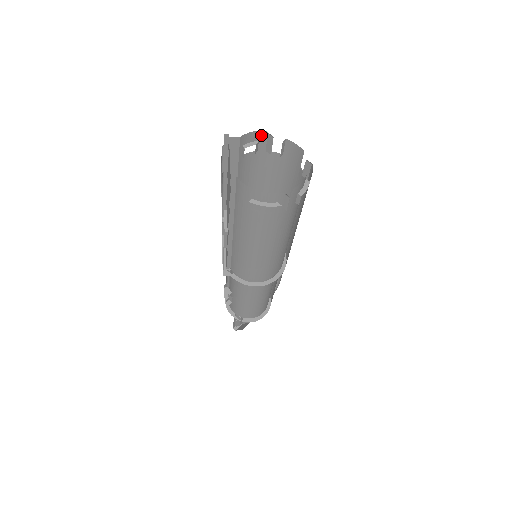
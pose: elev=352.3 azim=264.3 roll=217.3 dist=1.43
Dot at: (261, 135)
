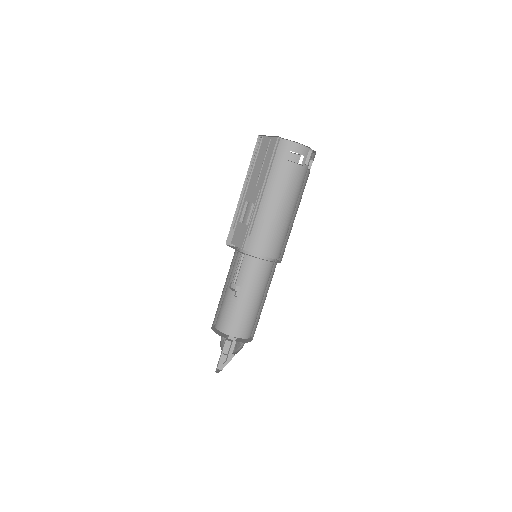
Dot at: occluded
